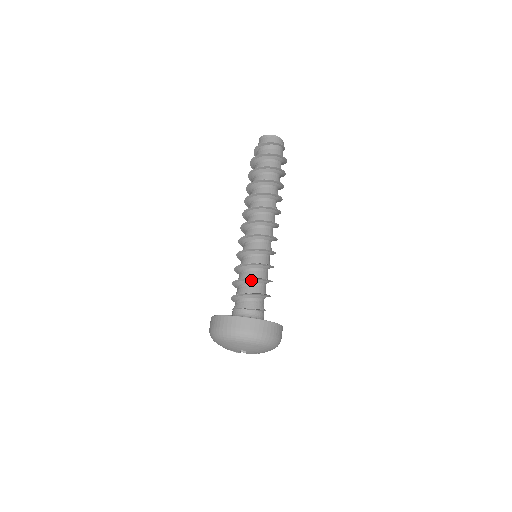
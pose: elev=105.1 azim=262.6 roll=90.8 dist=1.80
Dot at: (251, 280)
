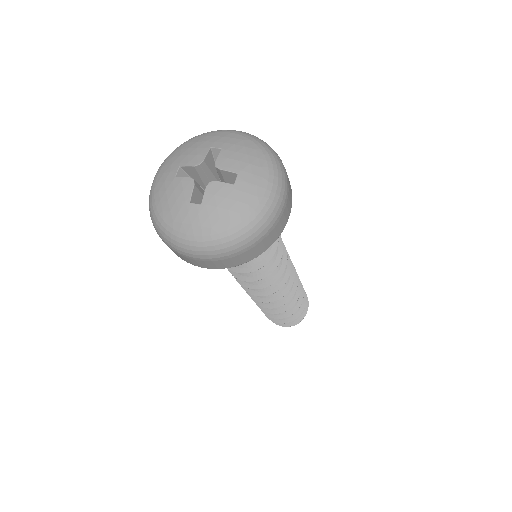
Dot at: occluded
